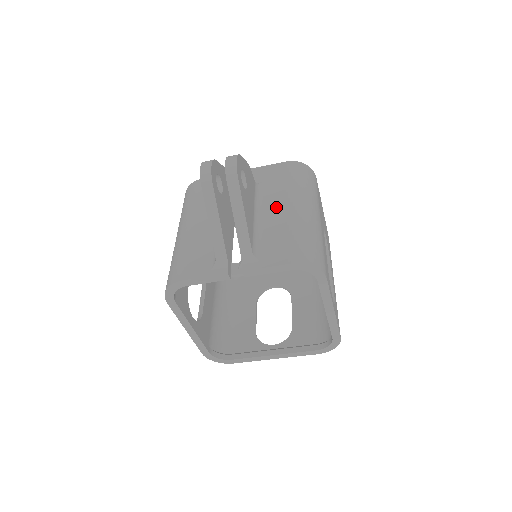
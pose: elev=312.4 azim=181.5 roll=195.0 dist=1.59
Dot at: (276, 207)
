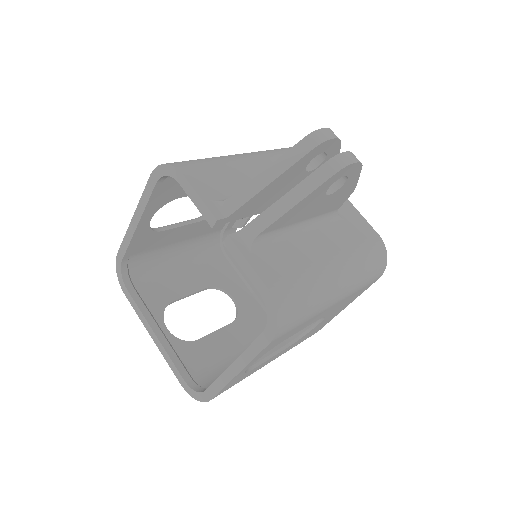
Dot at: (323, 244)
